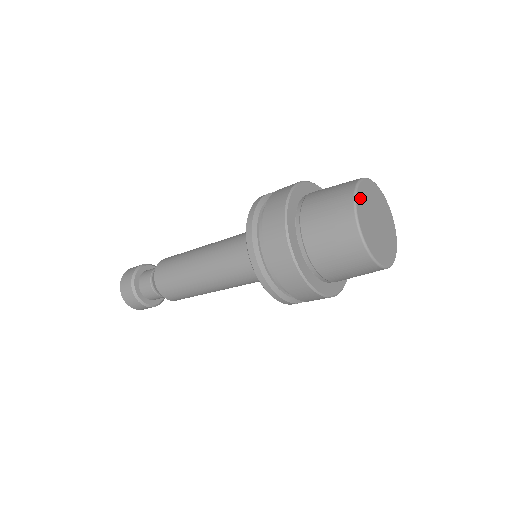
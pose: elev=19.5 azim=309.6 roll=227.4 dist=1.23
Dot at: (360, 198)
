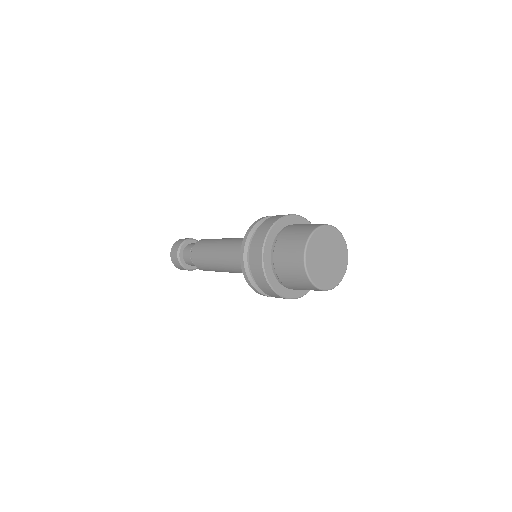
Dot at: (324, 231)
